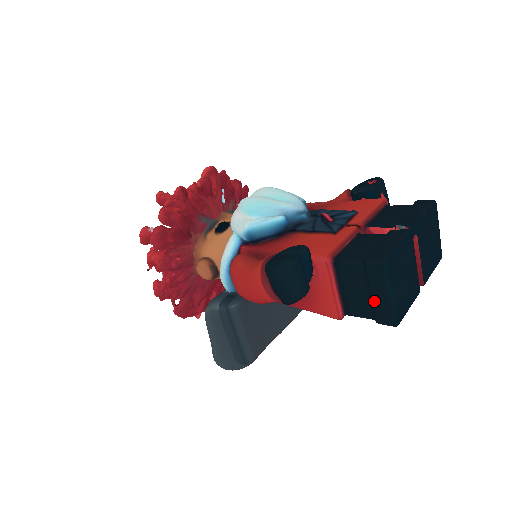
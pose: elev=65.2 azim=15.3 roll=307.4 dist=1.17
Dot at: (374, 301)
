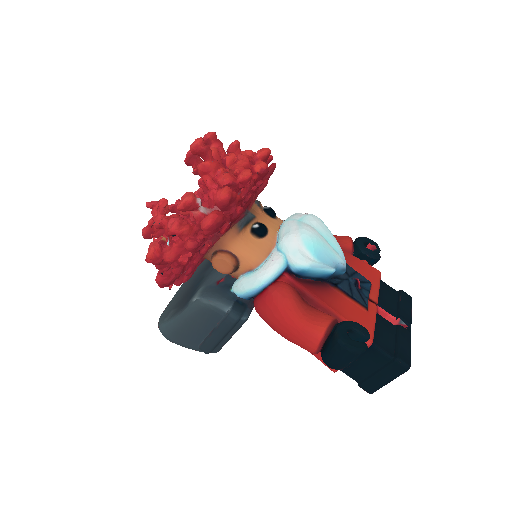
Dot at: (374, 378)
